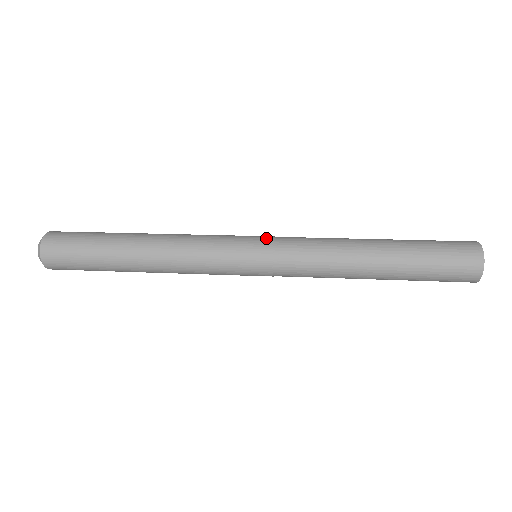
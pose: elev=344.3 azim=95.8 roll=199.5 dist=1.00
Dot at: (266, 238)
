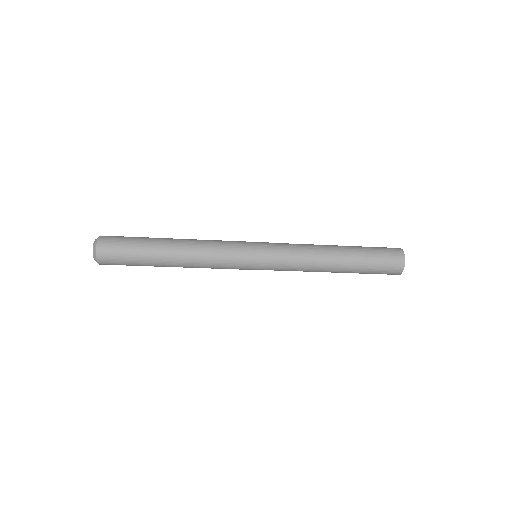
Dot at: occluded
